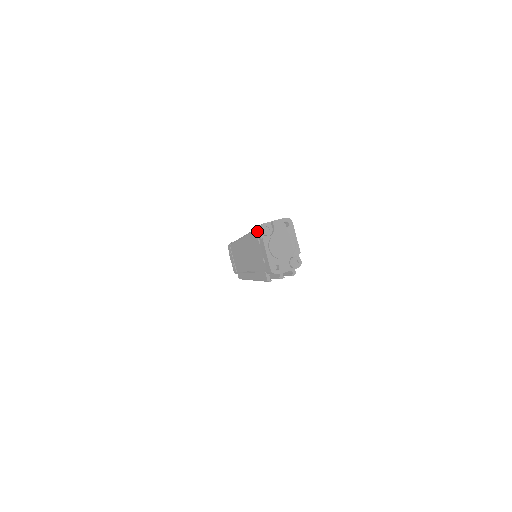
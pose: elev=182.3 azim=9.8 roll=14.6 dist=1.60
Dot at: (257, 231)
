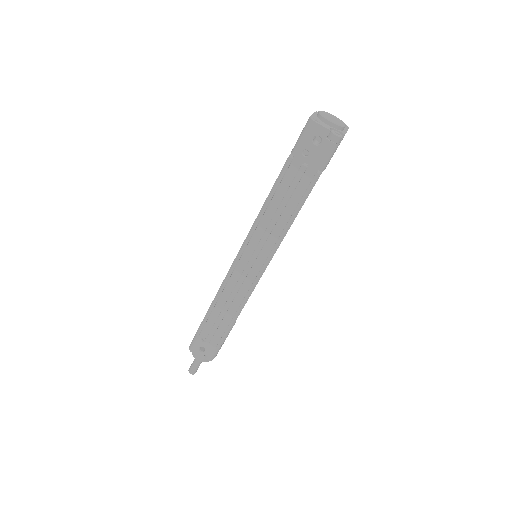
Dot at: occluded
